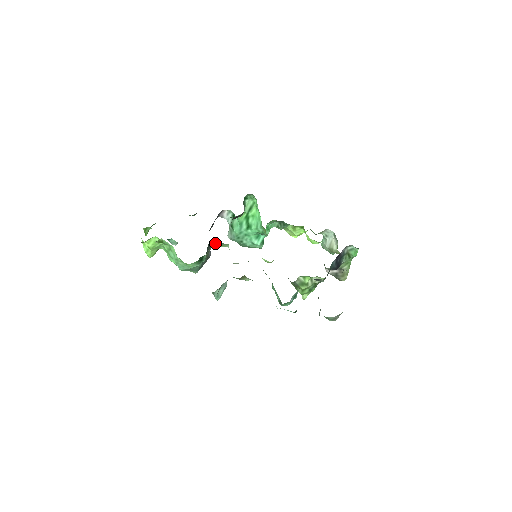
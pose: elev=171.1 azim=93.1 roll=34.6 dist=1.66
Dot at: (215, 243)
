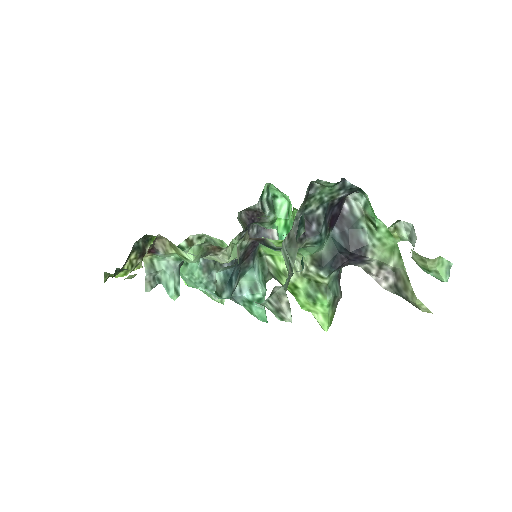
Dot at: occluded
